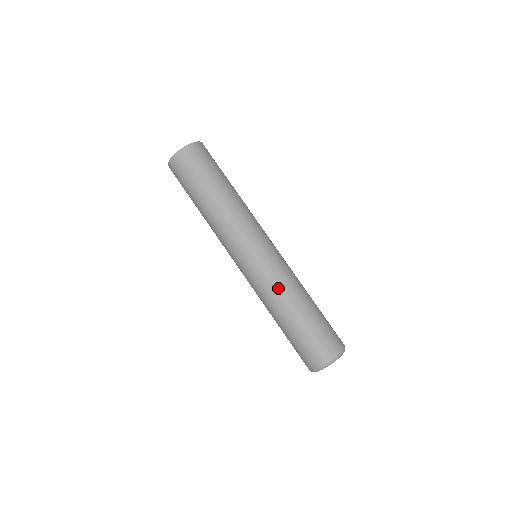
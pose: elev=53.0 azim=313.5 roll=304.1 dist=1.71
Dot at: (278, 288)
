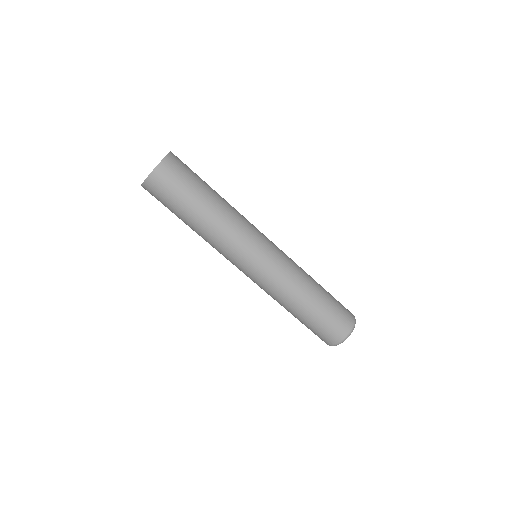
Dot at: (296, 276)
